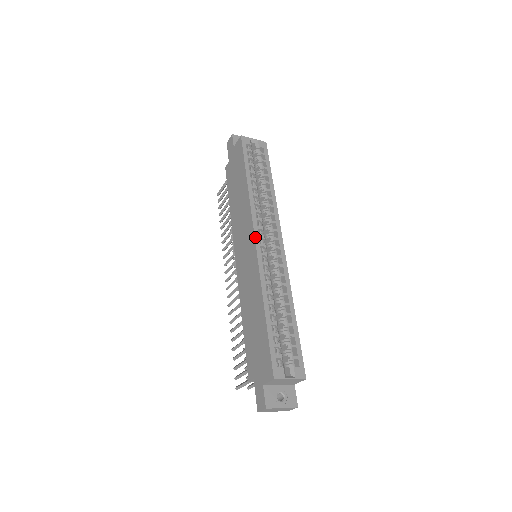
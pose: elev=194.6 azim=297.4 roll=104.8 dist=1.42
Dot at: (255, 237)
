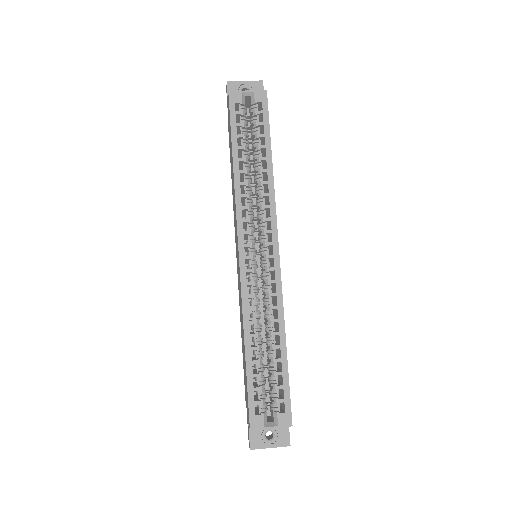
Dot at: (239, 248)
